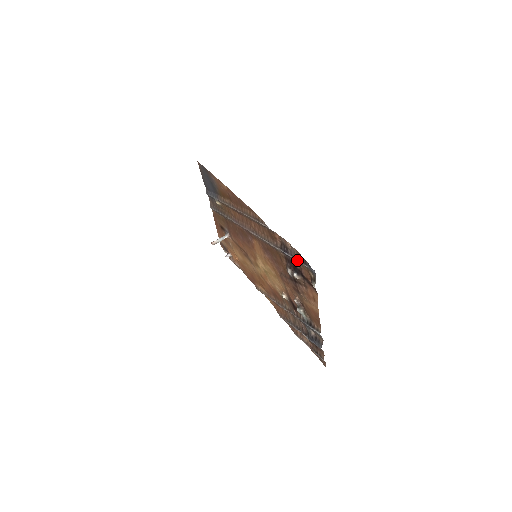
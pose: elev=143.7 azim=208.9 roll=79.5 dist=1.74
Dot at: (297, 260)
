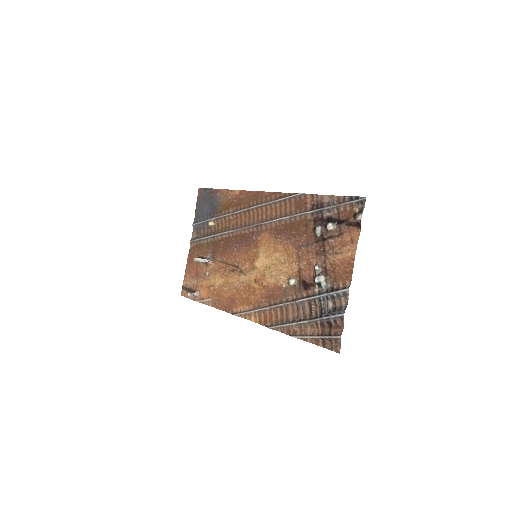
Dot at: (338, 205)
